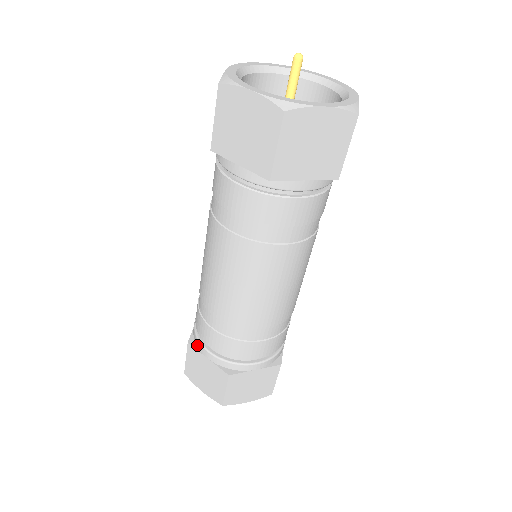
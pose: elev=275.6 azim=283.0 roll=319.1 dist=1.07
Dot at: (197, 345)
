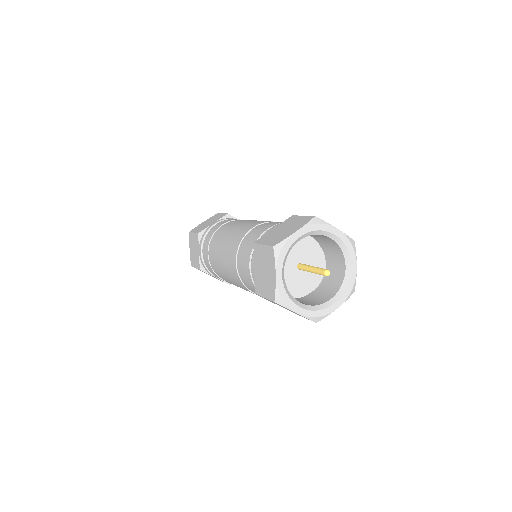
Dot at: (201, 240)
